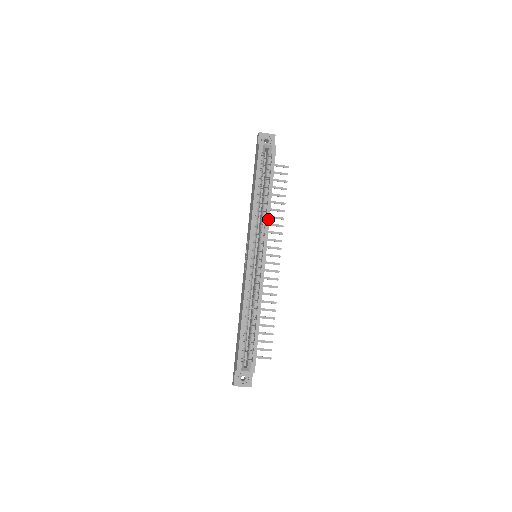
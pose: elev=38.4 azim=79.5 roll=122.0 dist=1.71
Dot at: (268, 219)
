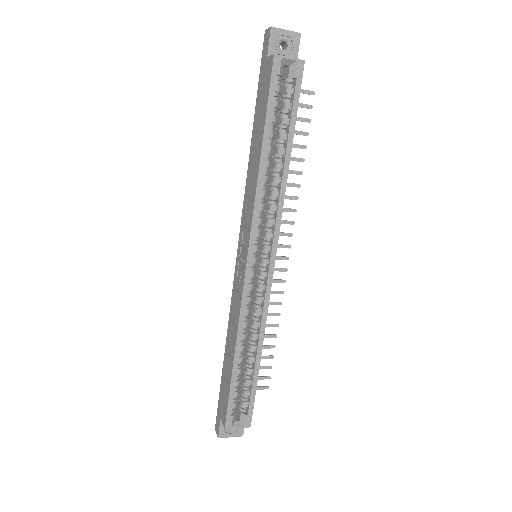
Dot at: (282, 202)
